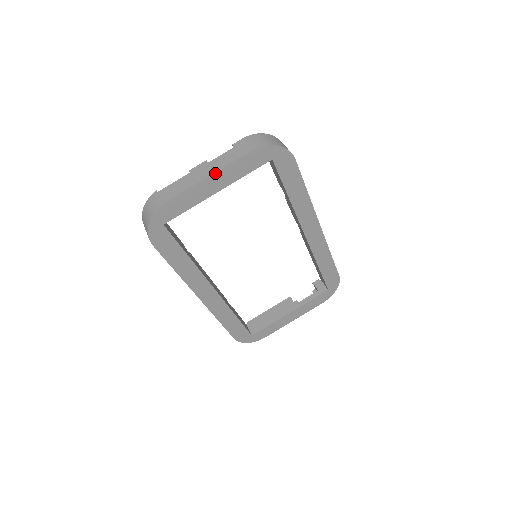
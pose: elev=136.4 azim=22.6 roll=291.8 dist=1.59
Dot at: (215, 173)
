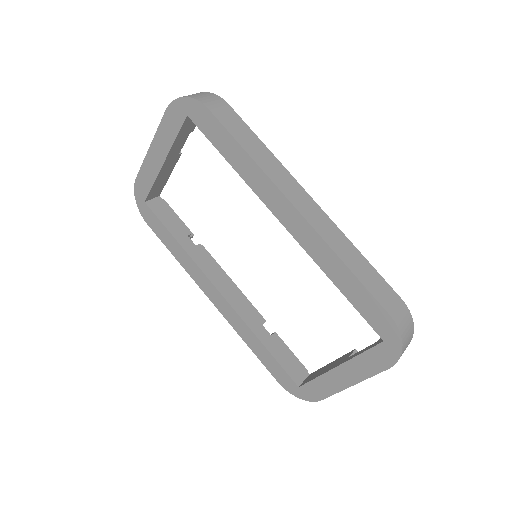
Dot at: (152, 142)
